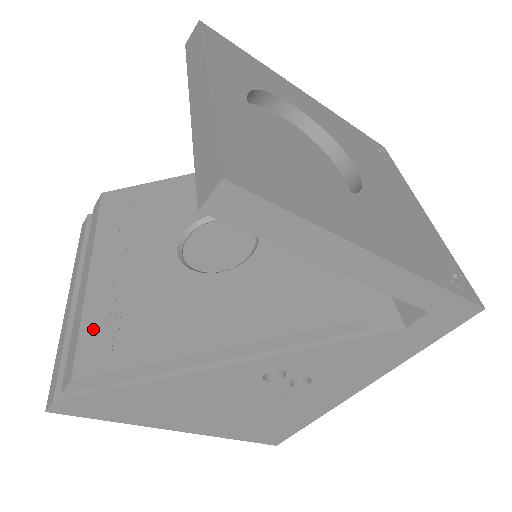
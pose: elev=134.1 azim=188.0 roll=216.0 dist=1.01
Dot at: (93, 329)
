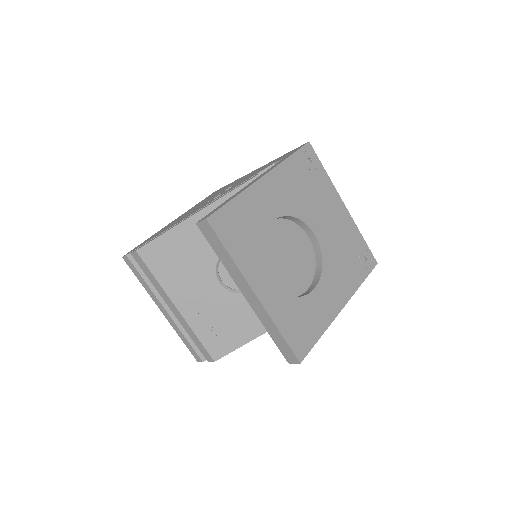
Dot at: (206, 339)
